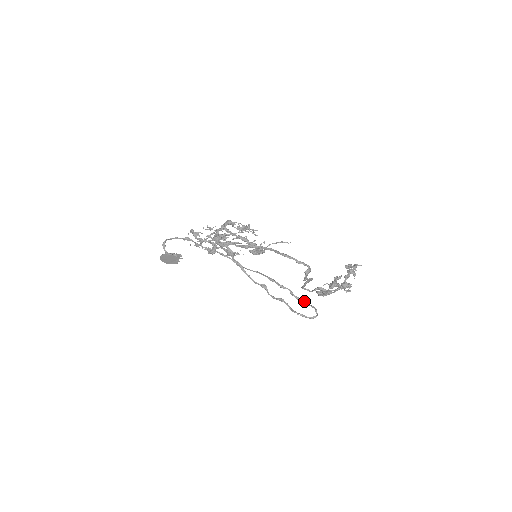
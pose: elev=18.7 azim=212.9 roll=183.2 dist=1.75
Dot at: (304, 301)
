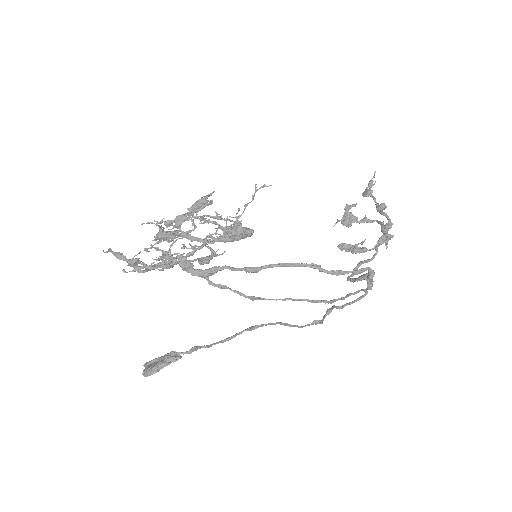
Dot at: (354, 293)
